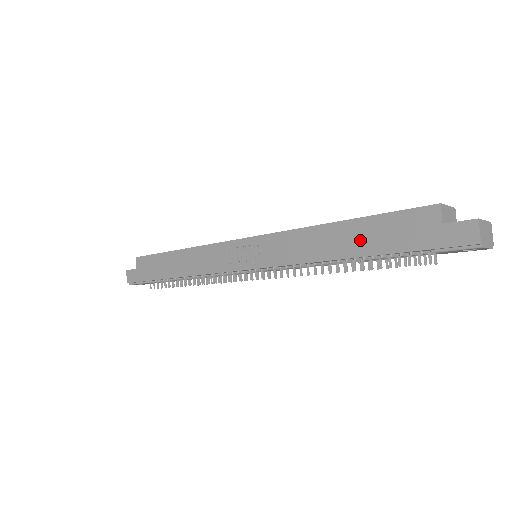
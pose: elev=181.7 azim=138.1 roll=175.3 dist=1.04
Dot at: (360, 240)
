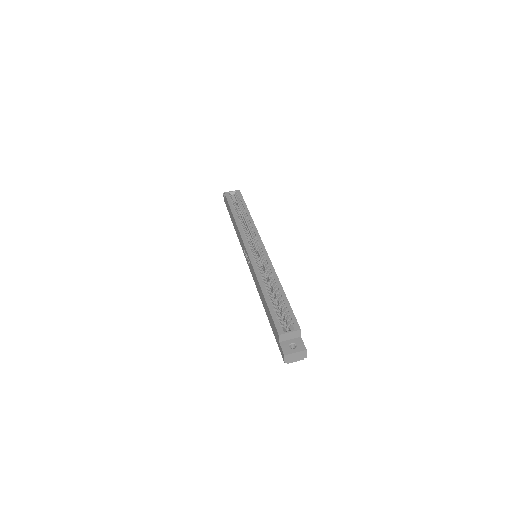
Dot at: (267, 310)
